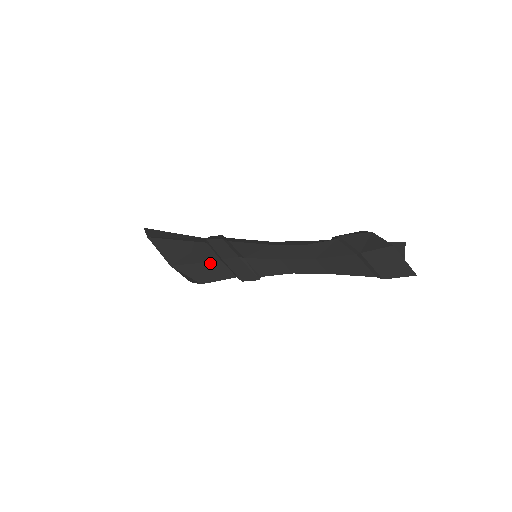
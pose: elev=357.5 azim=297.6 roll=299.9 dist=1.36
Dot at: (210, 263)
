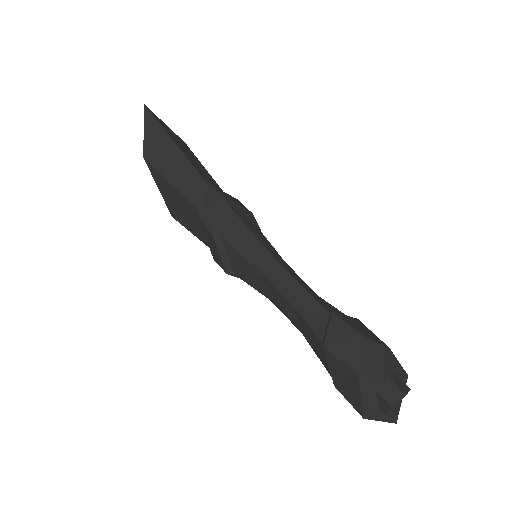
Dot at: (206, 245)
